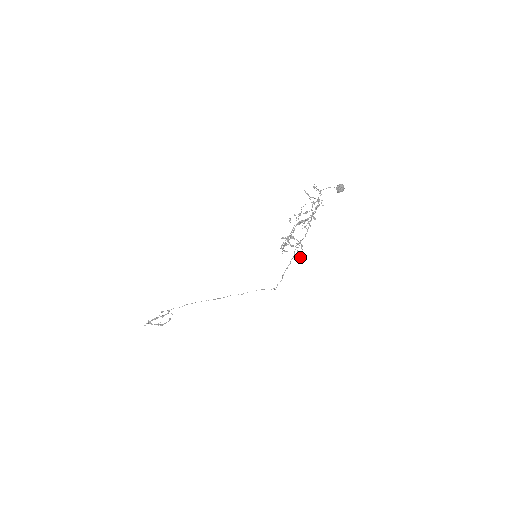
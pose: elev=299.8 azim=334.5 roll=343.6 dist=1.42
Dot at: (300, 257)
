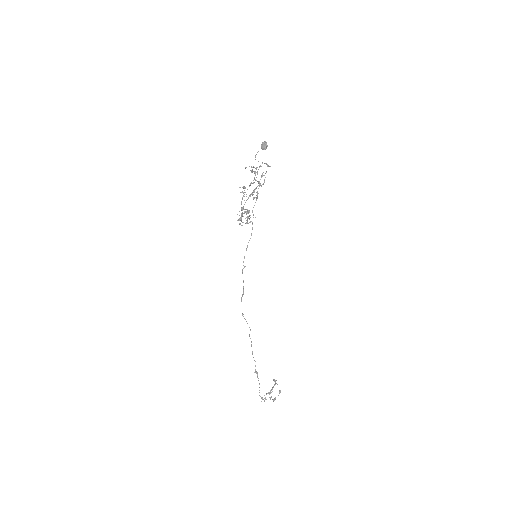
Dot at: occluded
